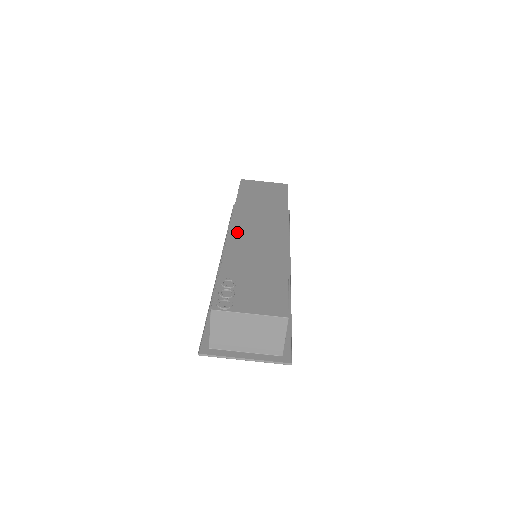
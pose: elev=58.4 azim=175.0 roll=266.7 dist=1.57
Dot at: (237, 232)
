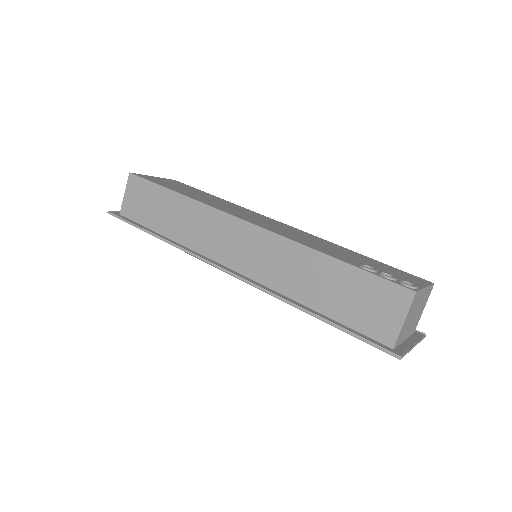
Dot at: (260, 224)
